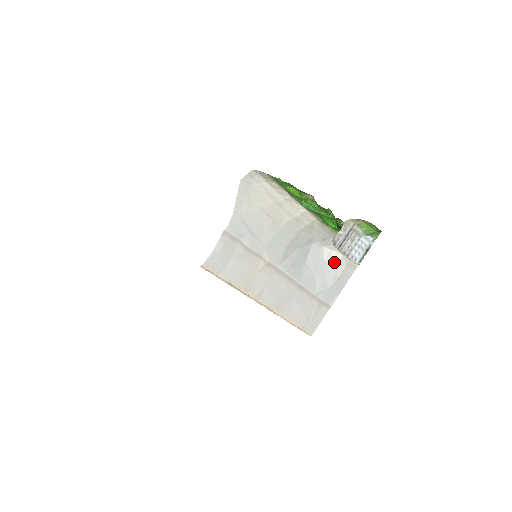
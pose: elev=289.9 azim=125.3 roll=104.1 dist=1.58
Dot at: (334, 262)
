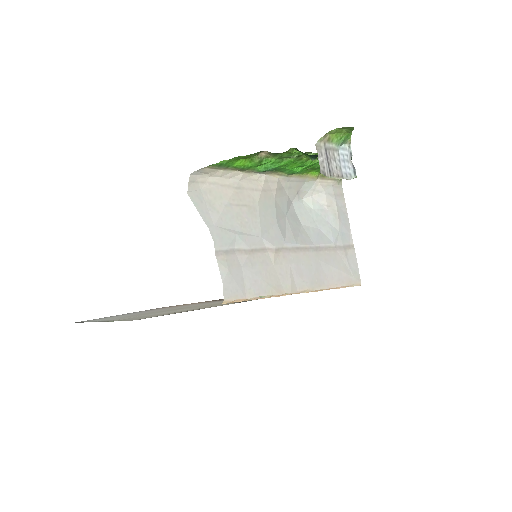
Dot at: (323, 204)
